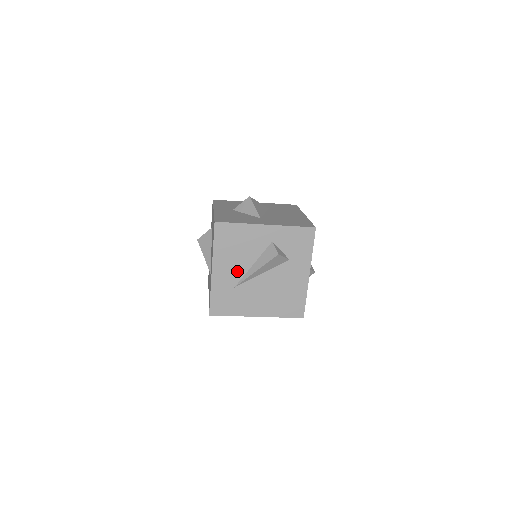
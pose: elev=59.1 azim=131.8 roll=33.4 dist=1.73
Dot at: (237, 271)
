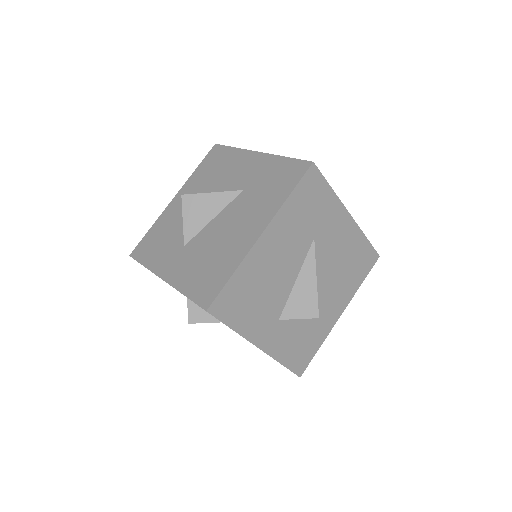
Dot at: occluded
